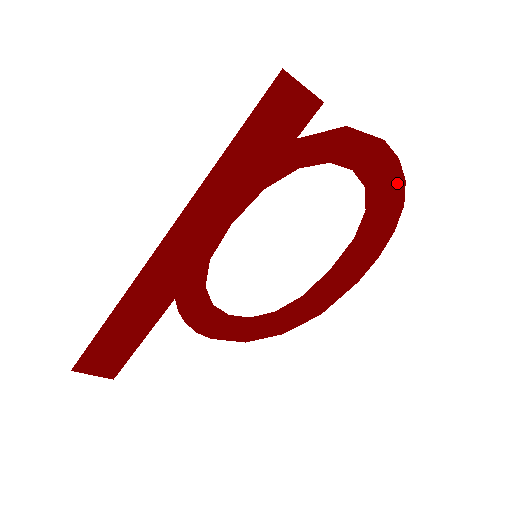
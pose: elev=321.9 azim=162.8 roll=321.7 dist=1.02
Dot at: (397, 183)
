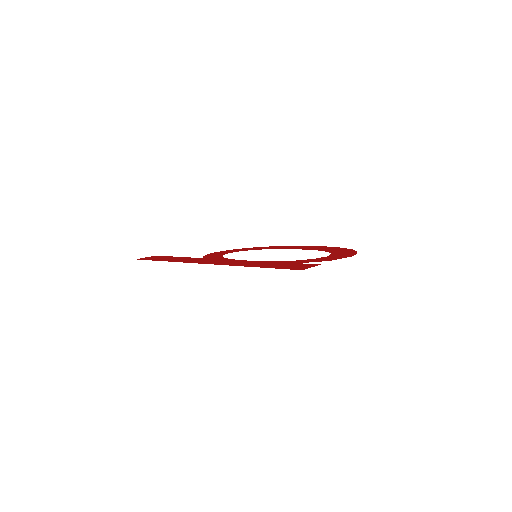
Dot at: (352, 252)
